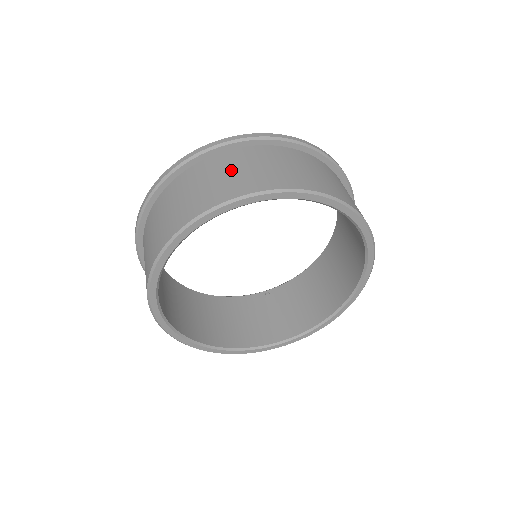
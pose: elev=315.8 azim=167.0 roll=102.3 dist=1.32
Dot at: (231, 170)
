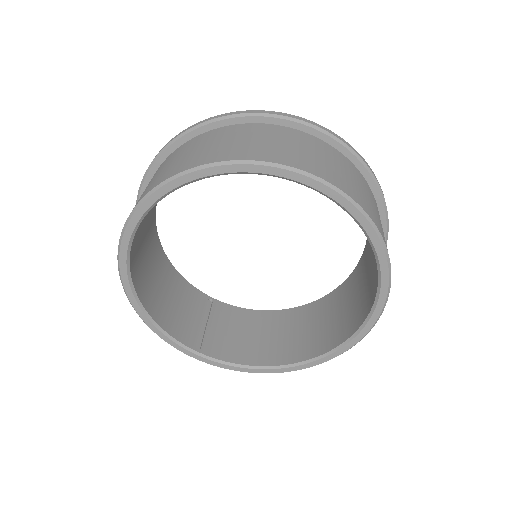
Dot at: (334, 162)
